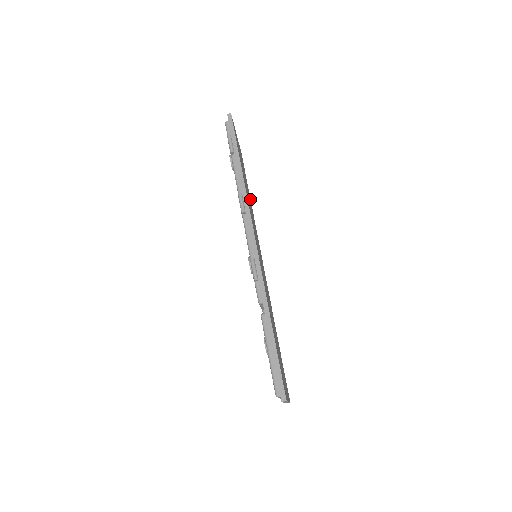
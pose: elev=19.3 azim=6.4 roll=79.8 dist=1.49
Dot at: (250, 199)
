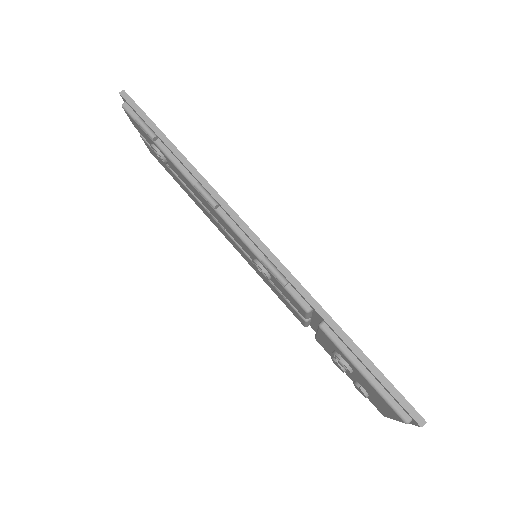
Dot at: occluded
